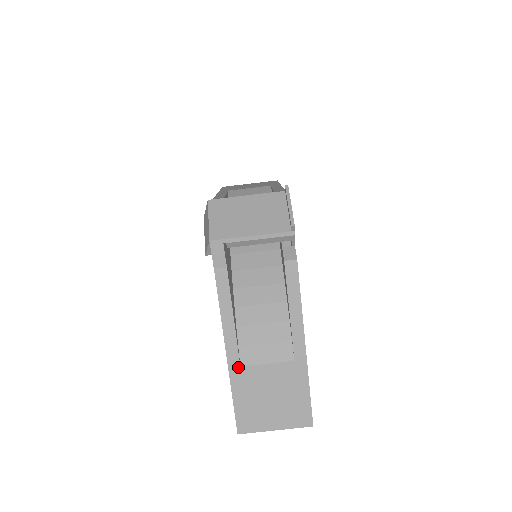
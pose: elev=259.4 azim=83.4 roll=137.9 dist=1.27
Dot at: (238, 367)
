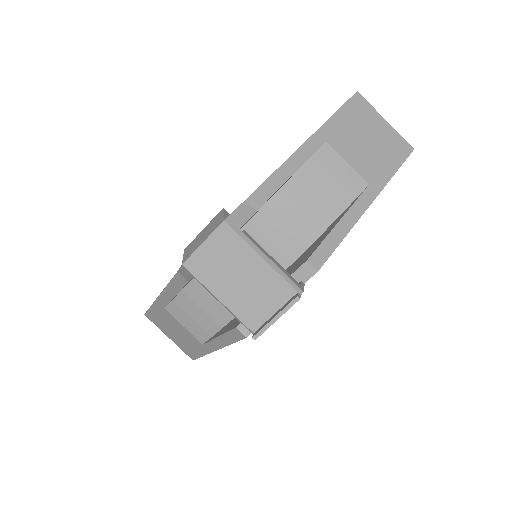
Dot at: (163, 307)
